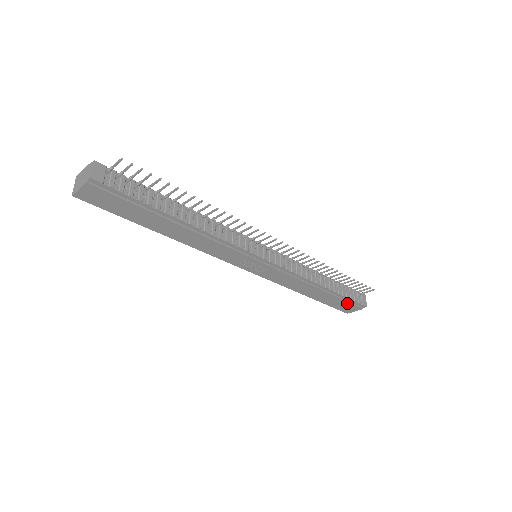
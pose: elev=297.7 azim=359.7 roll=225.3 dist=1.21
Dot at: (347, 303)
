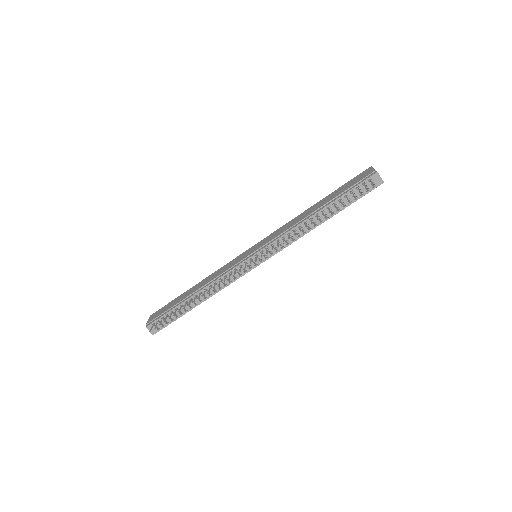
Dot at: occluded
